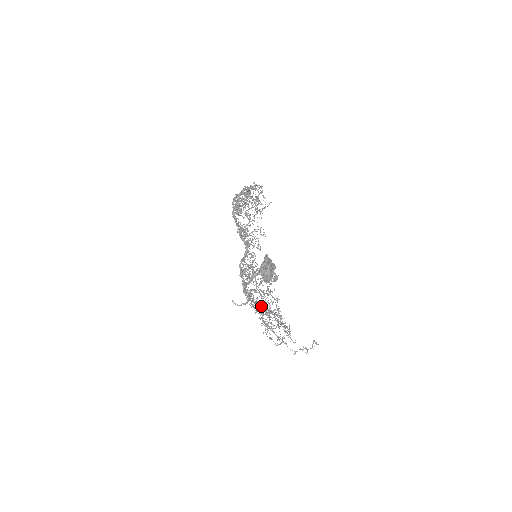
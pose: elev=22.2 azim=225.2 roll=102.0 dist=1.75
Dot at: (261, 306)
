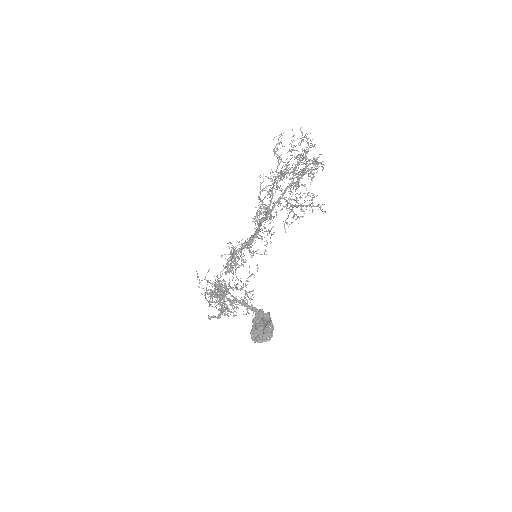
Dot at: occluded
